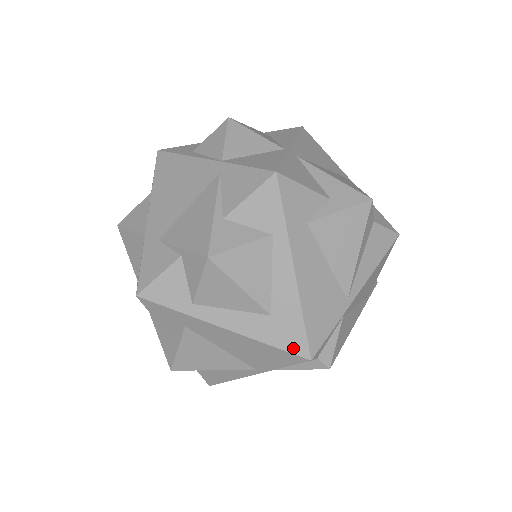
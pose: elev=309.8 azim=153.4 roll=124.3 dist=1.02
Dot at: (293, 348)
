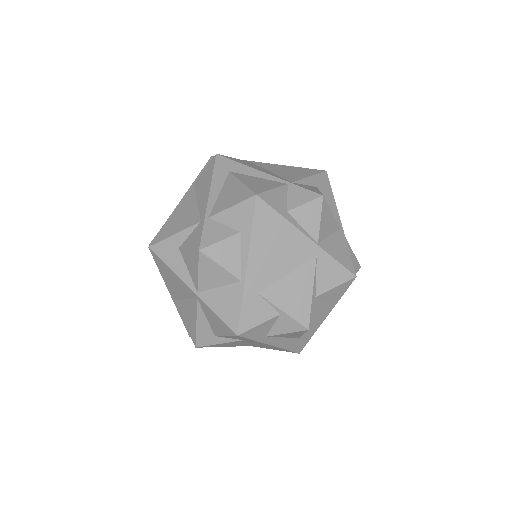
Dot at: (296, 350)
